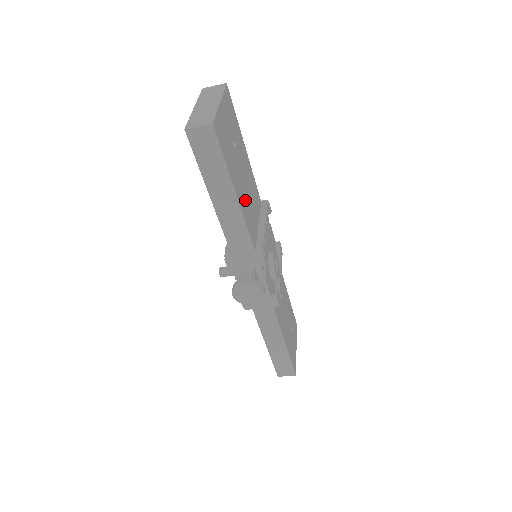
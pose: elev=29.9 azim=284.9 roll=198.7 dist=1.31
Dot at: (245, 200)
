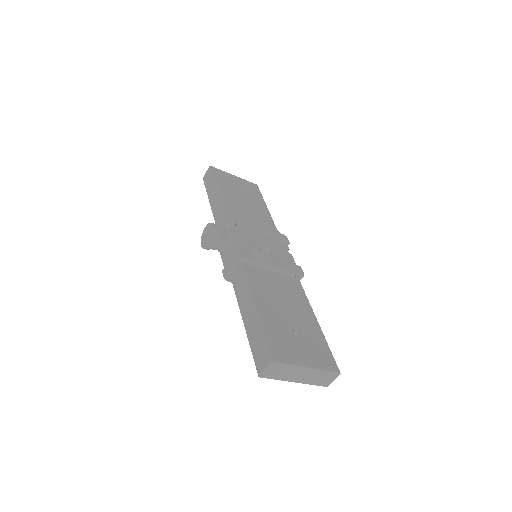
Dot at: (236, 205)
